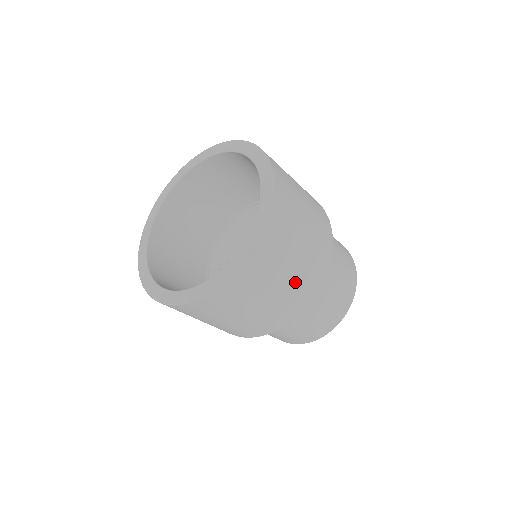
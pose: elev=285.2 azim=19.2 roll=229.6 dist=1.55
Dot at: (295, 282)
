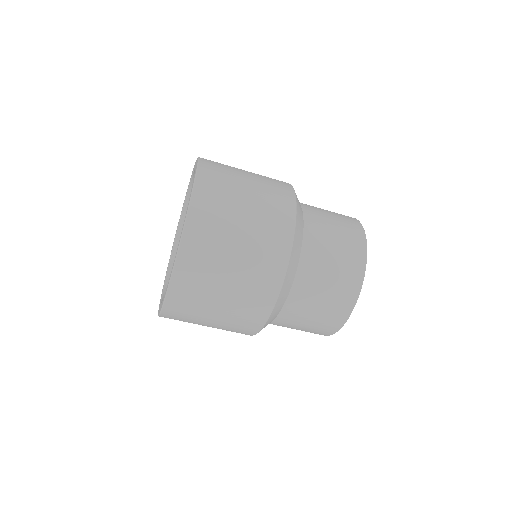
Dot at: (262, 206)
